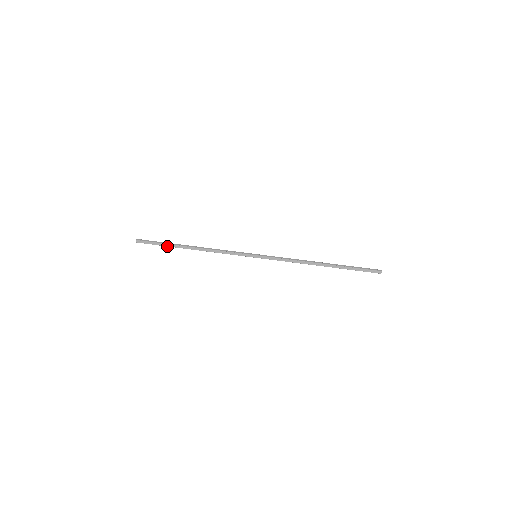
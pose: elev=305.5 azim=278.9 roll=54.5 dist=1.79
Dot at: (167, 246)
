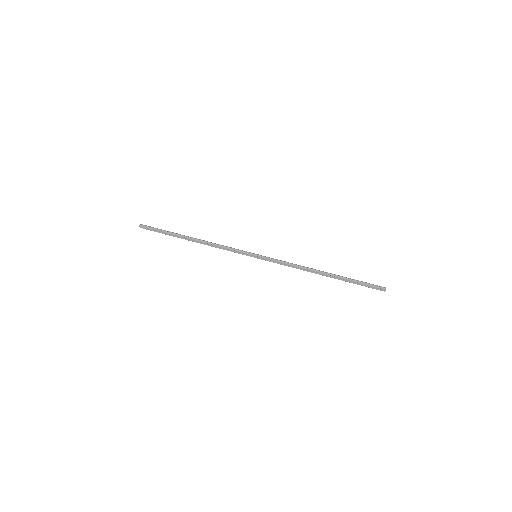
Dot at: (169, 235)
